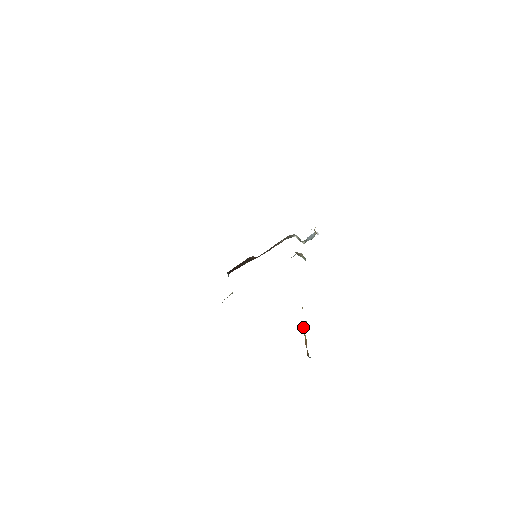
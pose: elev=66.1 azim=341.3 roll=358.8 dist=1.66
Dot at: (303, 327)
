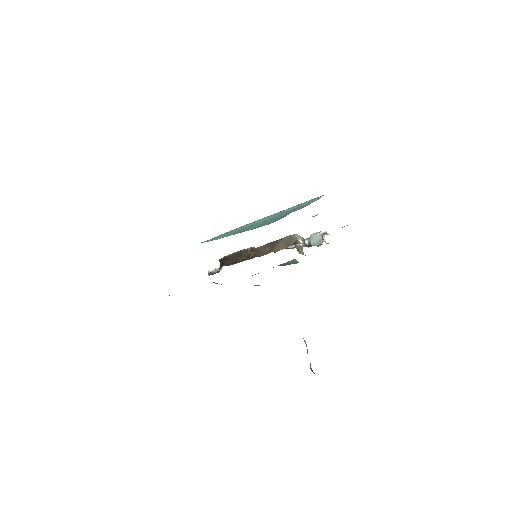
Dot at: occluded
